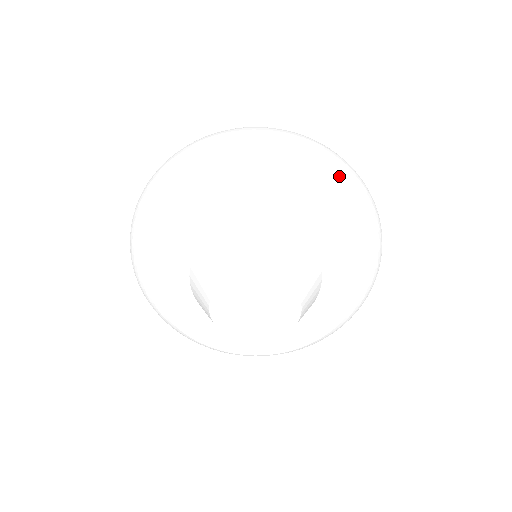
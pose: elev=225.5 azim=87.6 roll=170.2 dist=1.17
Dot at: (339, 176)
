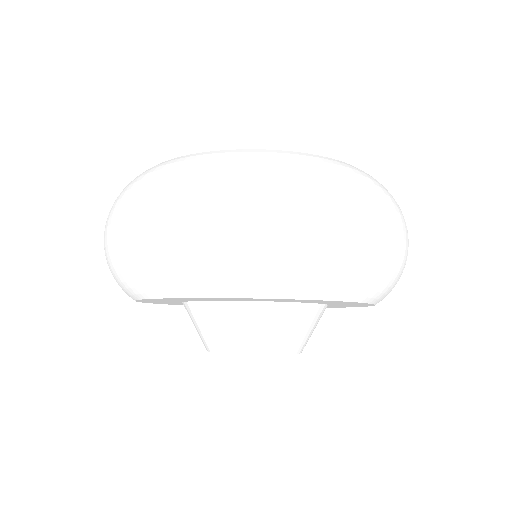
Dot at: (354, 265)
